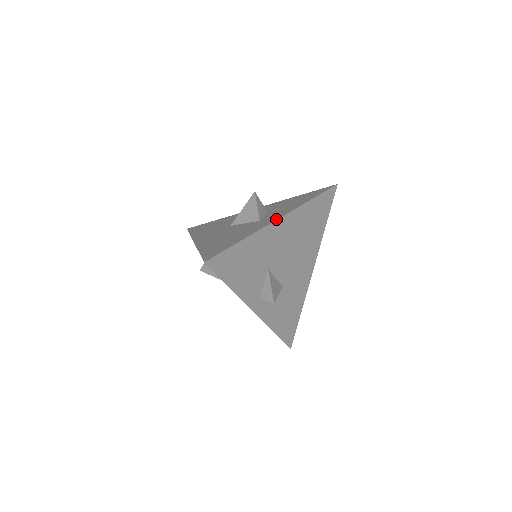
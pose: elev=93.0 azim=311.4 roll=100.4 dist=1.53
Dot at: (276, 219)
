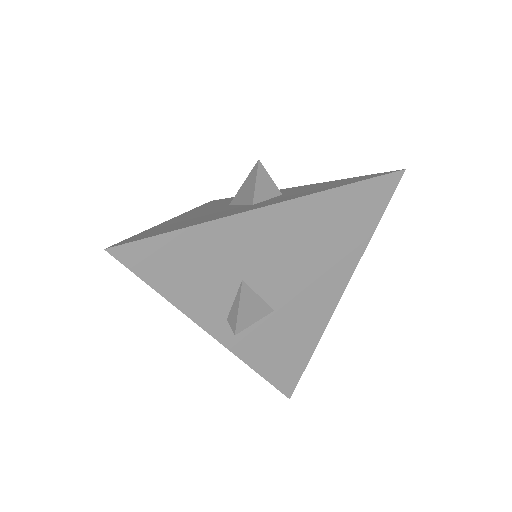
Dot at: (262, 206)
